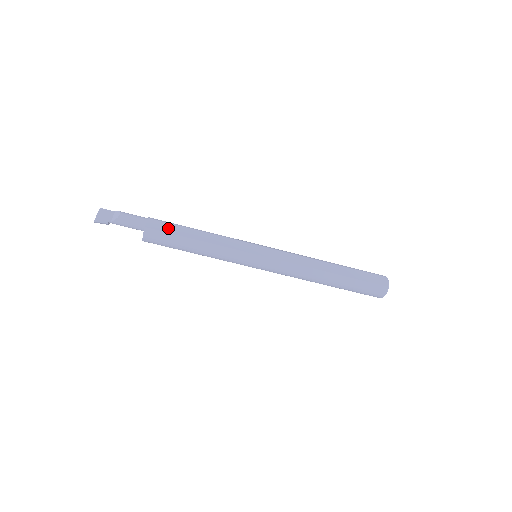
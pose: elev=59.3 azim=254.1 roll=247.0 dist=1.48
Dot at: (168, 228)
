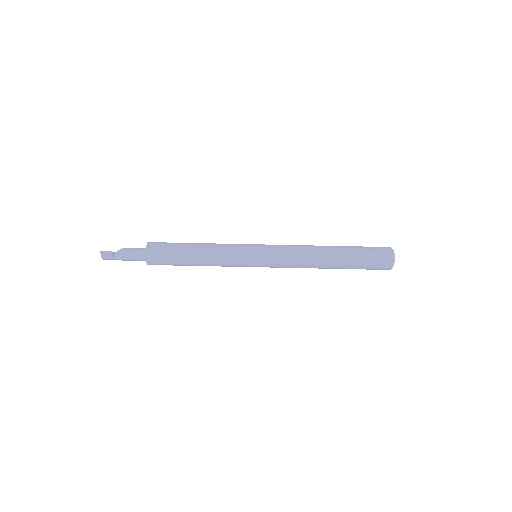
Dot at: occluded
